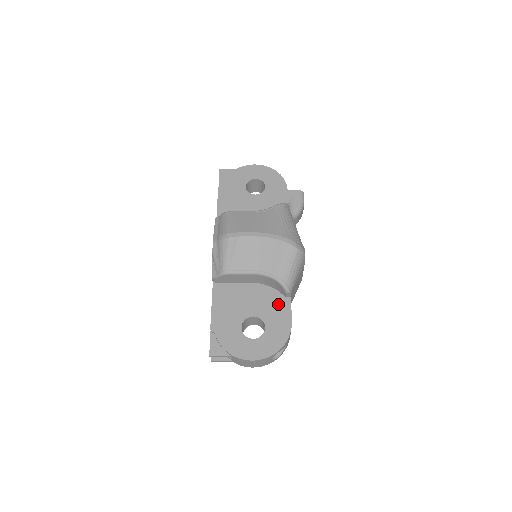
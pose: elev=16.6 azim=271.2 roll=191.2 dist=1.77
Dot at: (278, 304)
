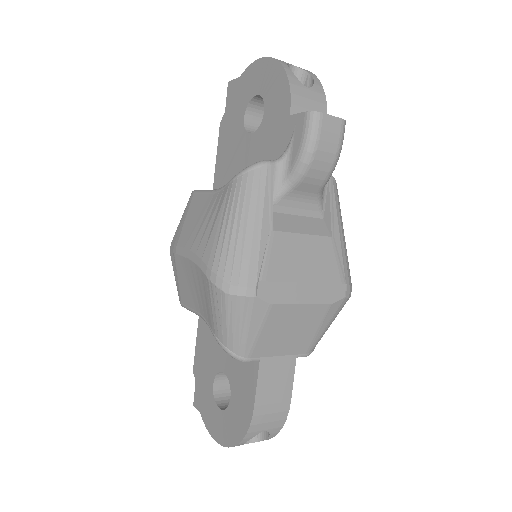
Dot at: (245, 366)
